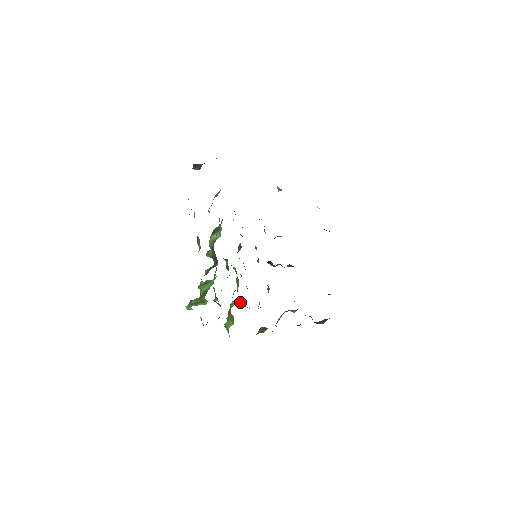
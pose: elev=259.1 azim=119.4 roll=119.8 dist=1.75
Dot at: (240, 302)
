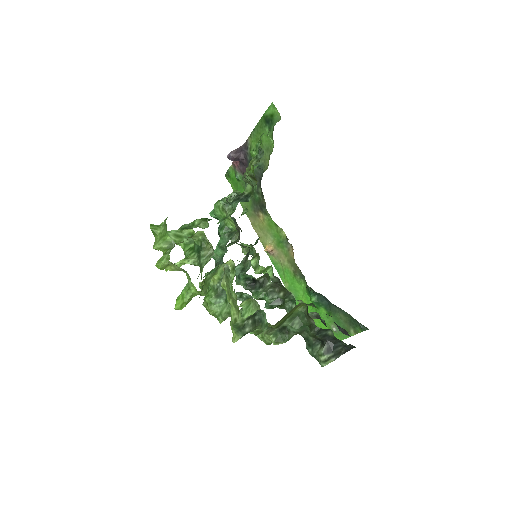
Dot at: occluded
